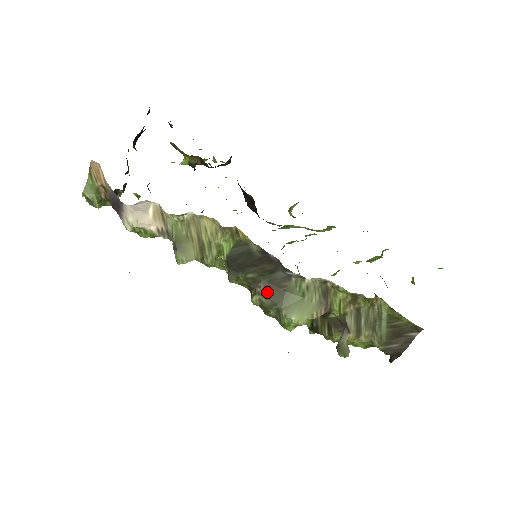
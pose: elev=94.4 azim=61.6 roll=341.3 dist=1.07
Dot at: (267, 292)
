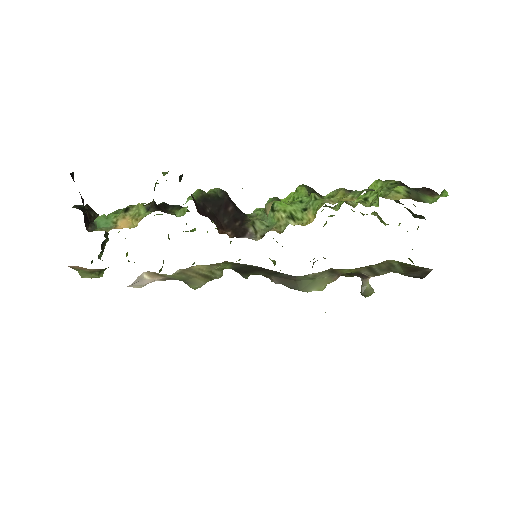
Dot at: (281, 283)
